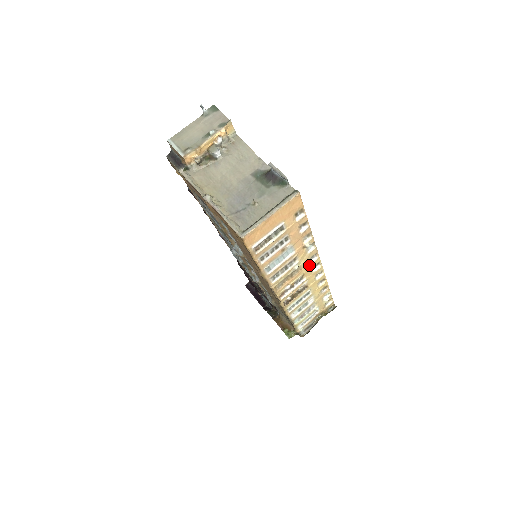
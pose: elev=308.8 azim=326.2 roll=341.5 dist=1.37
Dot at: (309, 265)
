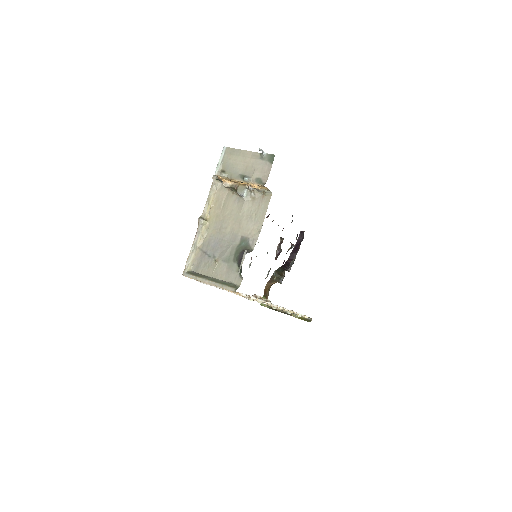
Dot at: occluded
